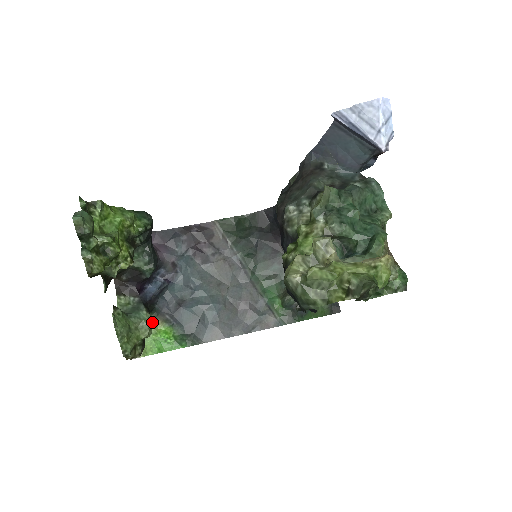
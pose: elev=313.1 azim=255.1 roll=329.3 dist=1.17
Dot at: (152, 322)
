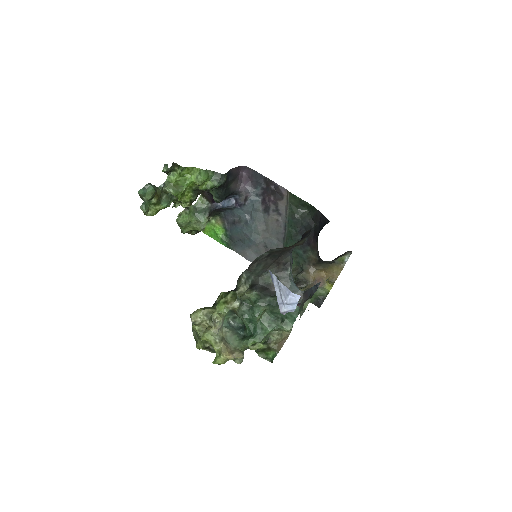
Dot at: (216, 219)
